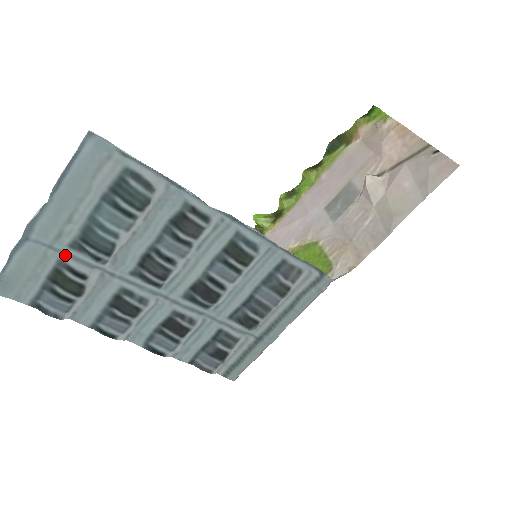
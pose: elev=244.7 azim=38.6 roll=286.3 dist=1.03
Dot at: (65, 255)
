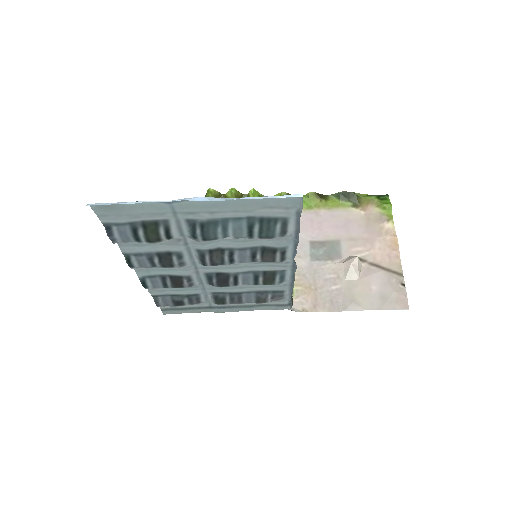
Dot at: (176, 220)
